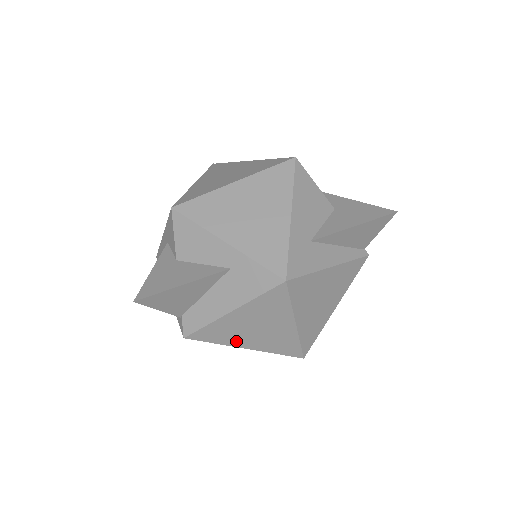
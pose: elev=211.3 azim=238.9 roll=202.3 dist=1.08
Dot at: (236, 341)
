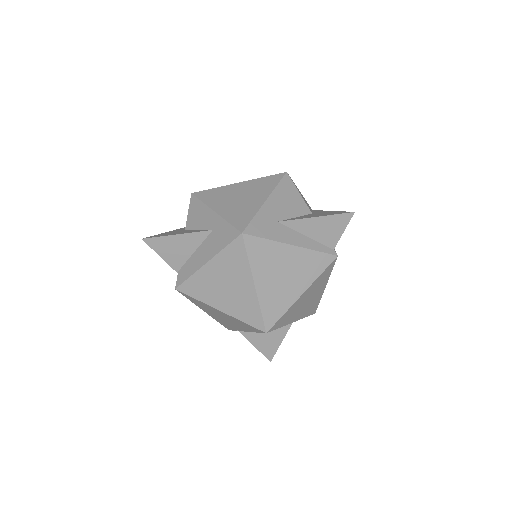
Dot at: (212, 299)
